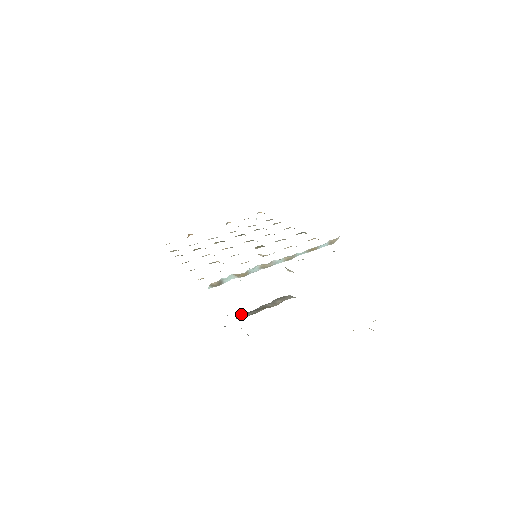
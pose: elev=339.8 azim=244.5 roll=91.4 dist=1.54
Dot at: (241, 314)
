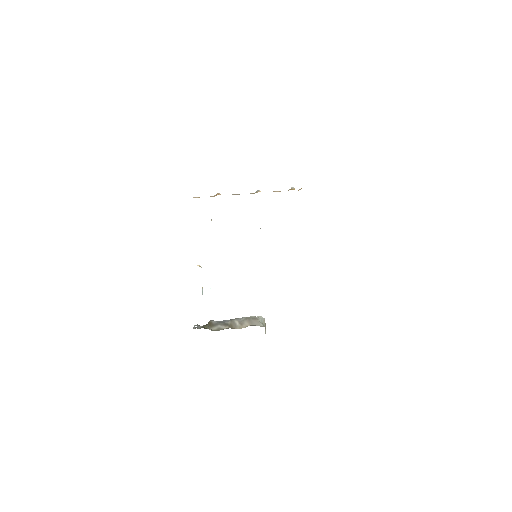
Dot at: (211, 322)
